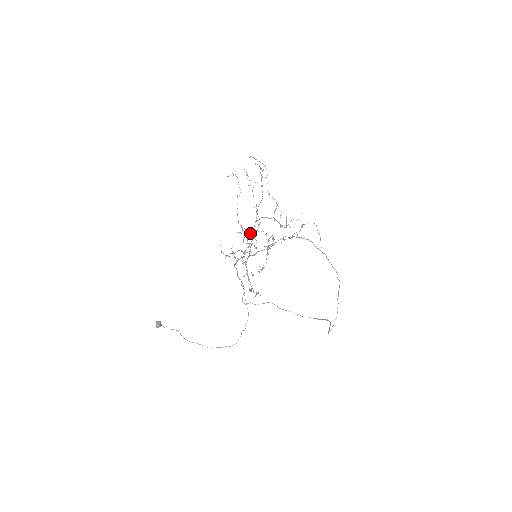
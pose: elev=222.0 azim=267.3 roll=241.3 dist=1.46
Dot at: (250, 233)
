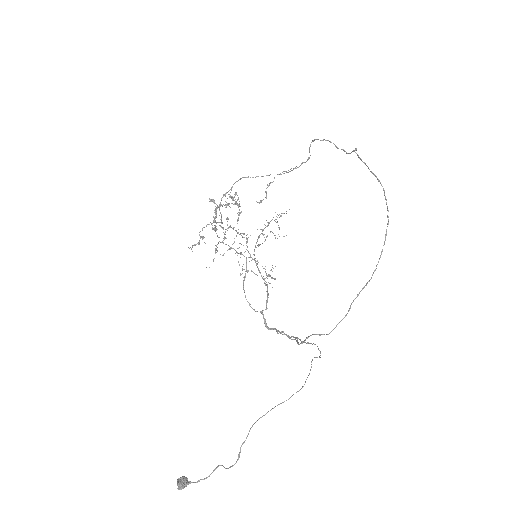
Dot at: (222, 228)
